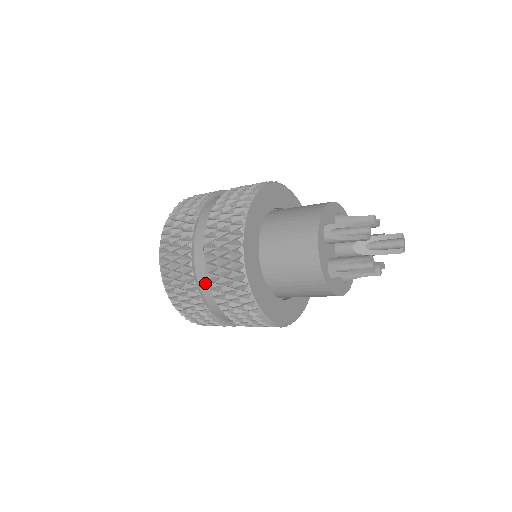
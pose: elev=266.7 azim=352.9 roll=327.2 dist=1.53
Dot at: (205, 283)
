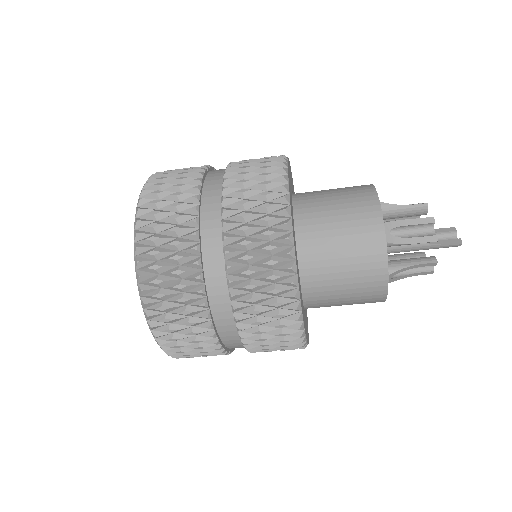
Dot at: (213, 201)
